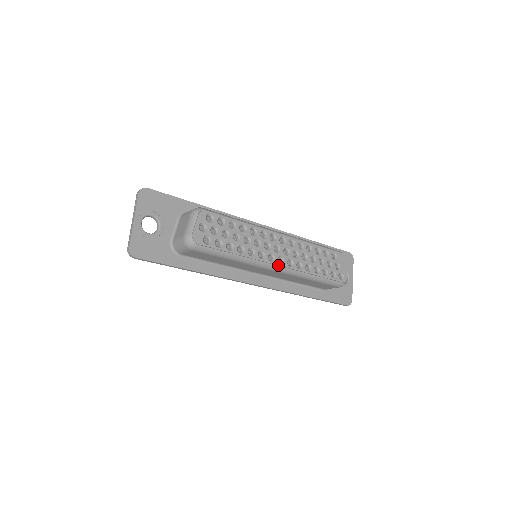
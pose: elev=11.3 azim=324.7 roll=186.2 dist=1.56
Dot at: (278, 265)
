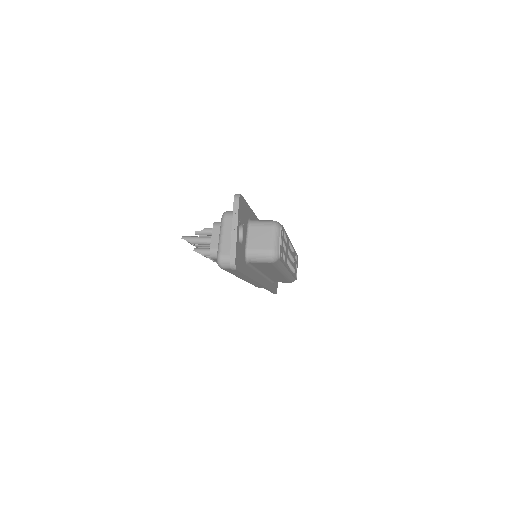
Dot at: (290, 271)
